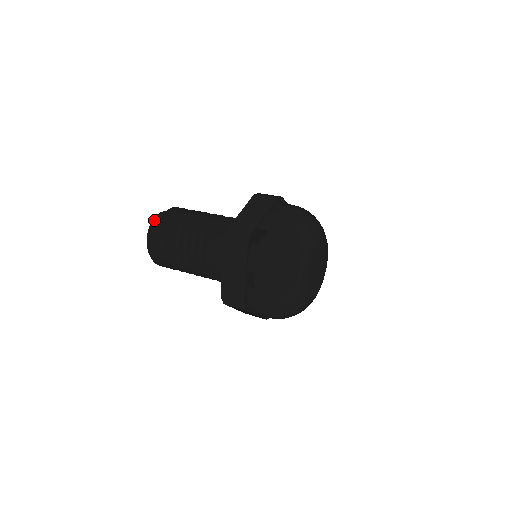
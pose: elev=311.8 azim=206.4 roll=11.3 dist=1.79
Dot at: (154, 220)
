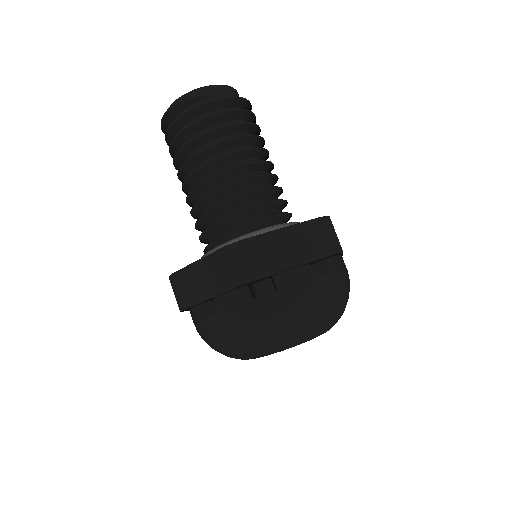
Dot at: (203, 90)
